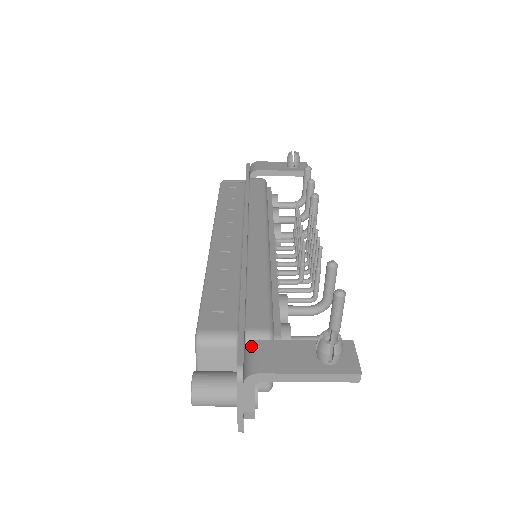
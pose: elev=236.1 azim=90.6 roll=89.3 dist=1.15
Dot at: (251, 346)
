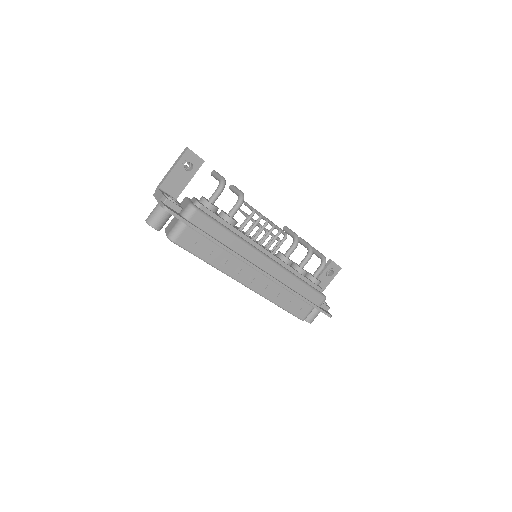
Dot at: occluded
